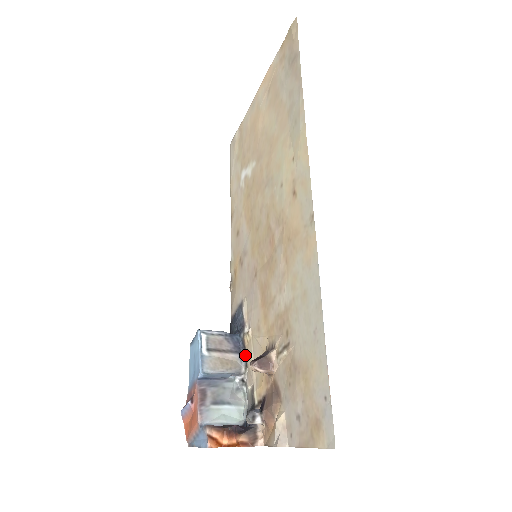
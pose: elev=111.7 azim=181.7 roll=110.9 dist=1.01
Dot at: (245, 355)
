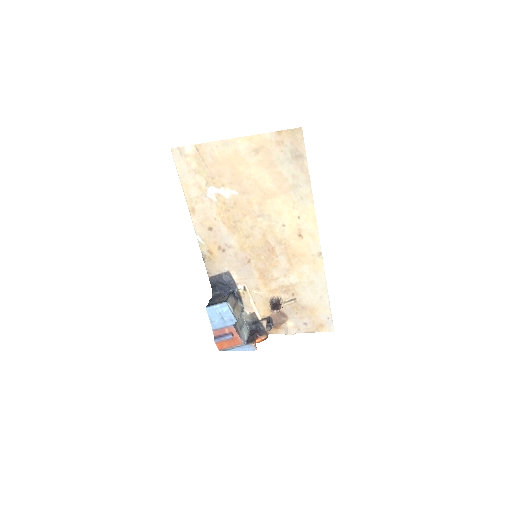
Dot at: (240, 299)
